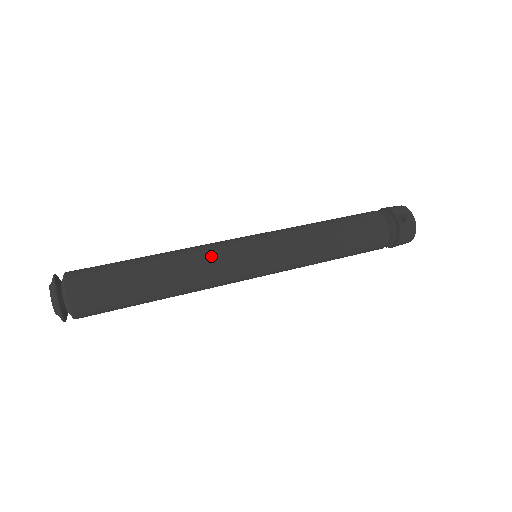
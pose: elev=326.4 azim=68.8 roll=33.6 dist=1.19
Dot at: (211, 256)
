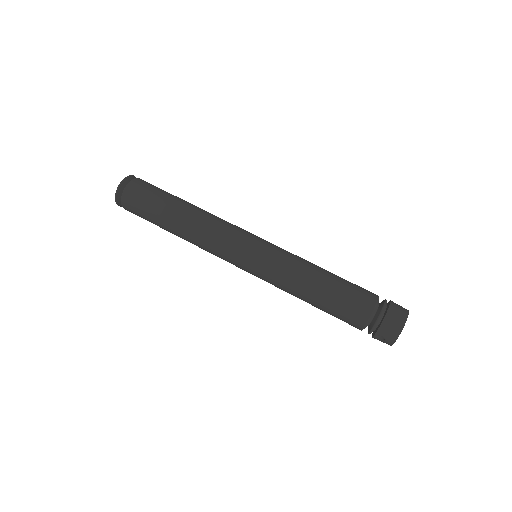
Dot at: (210, 251)
